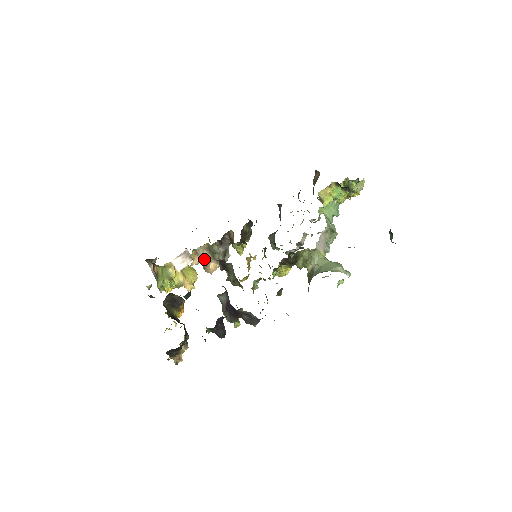
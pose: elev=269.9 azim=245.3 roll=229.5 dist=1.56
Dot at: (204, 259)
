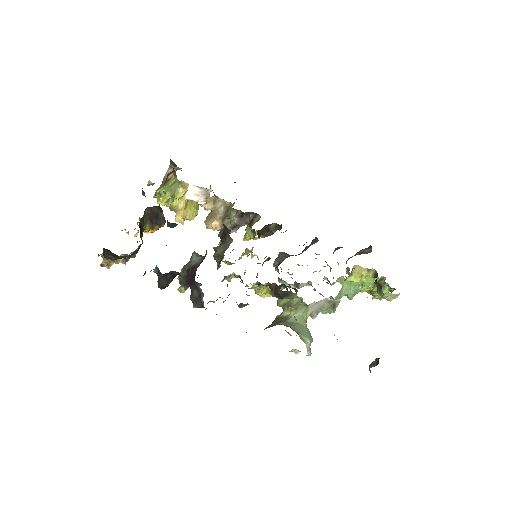
Dot at: (215, 212)
